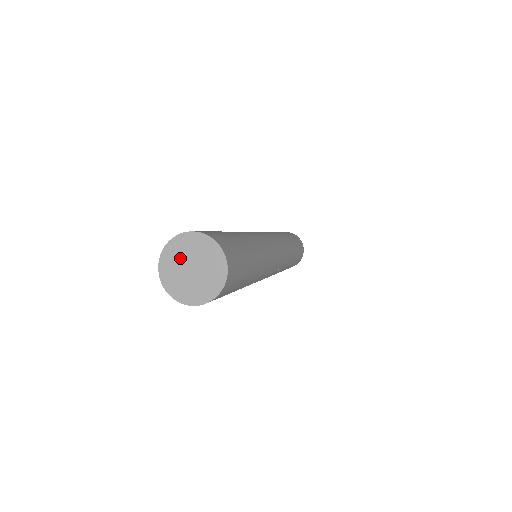
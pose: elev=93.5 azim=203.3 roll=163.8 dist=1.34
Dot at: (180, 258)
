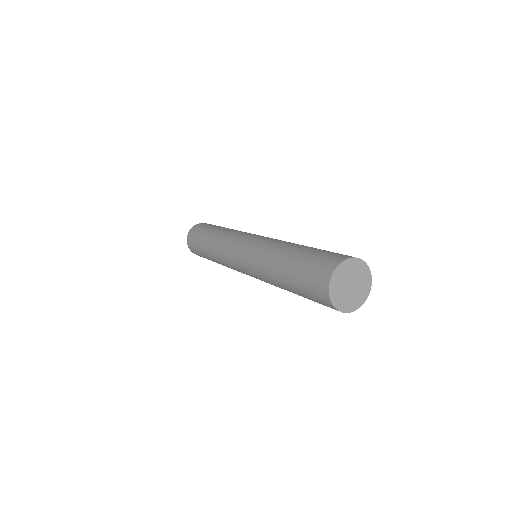
Dot at: (344, 279)
